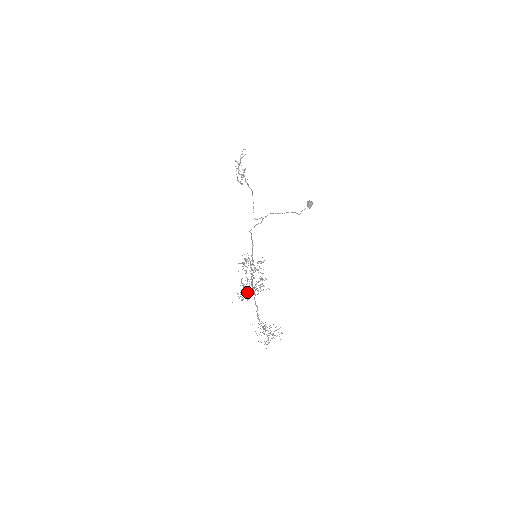
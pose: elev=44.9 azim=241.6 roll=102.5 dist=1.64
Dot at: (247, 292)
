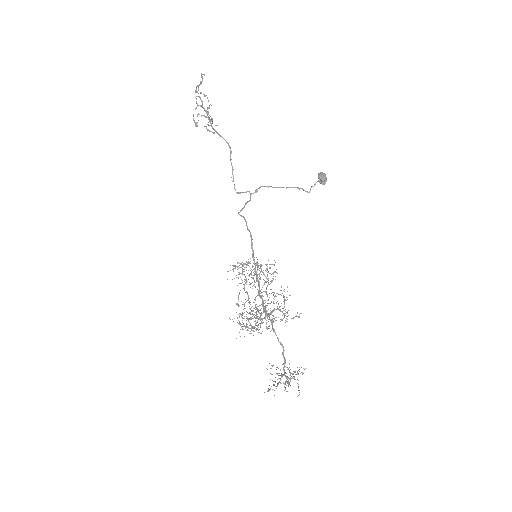
Dot at: occluded
